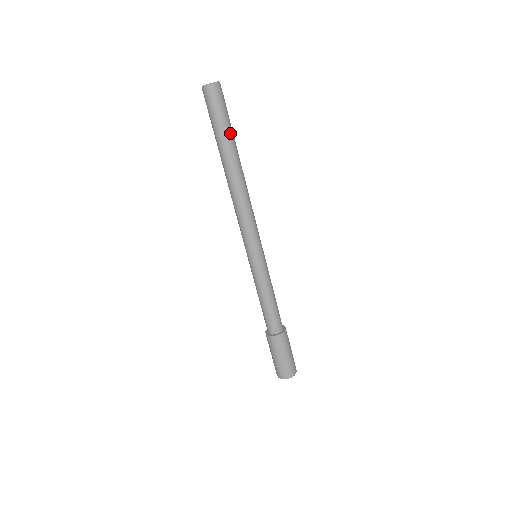
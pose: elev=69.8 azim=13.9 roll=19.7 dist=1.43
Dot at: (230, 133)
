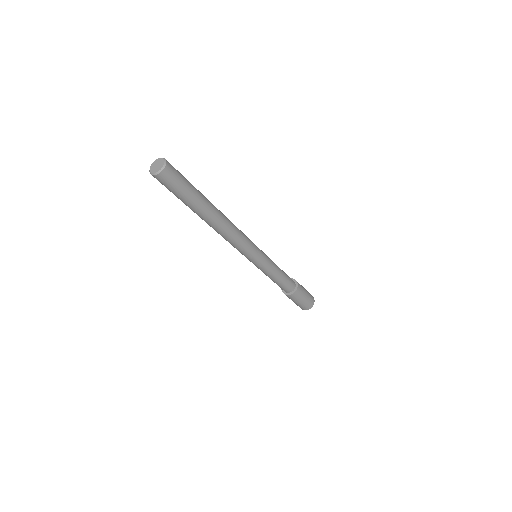
Dot at: (197, 195)
